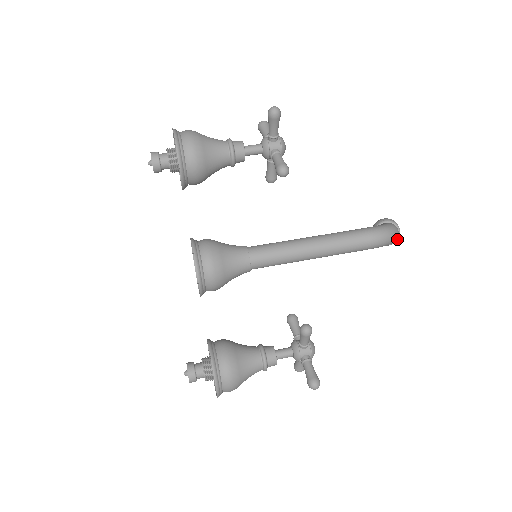
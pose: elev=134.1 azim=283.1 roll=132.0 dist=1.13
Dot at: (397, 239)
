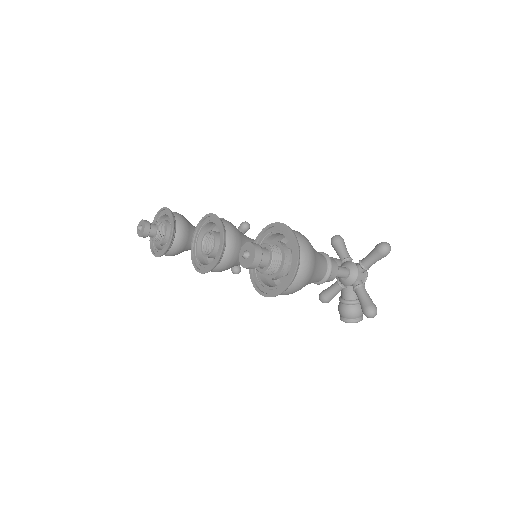
Dot at: occluded
